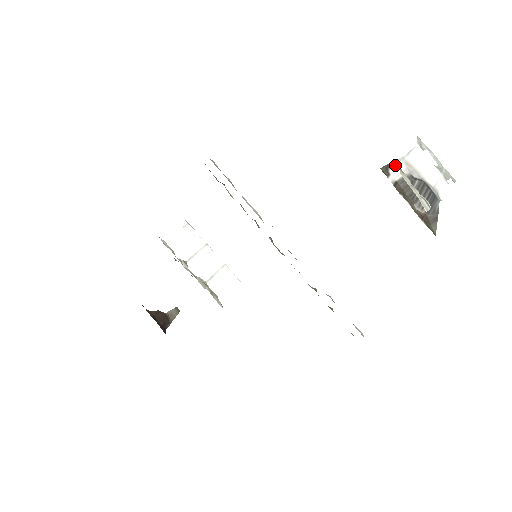
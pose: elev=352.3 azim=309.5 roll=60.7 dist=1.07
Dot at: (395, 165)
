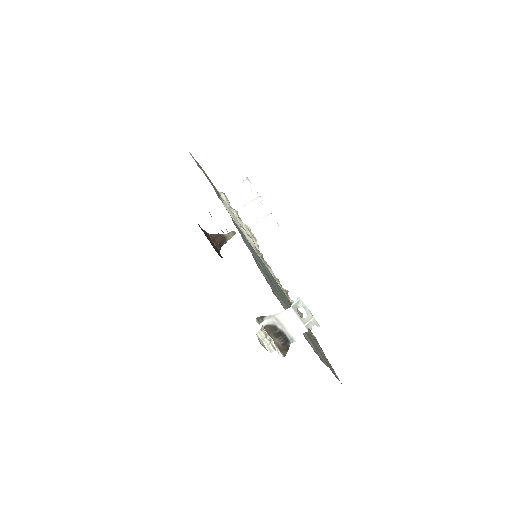
Dot at: (268, 317)
